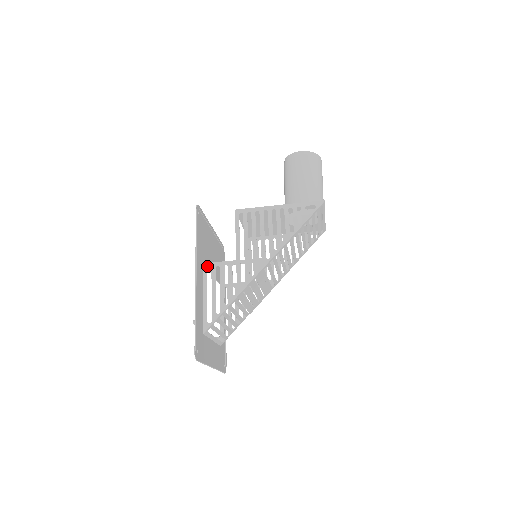
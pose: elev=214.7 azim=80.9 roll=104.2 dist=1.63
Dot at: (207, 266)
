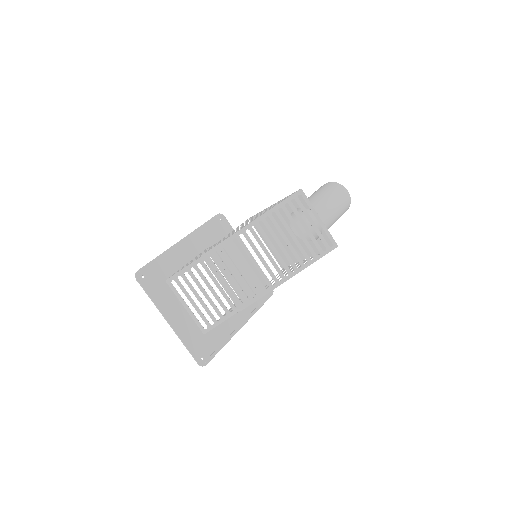
Dot at: (206, 249)
